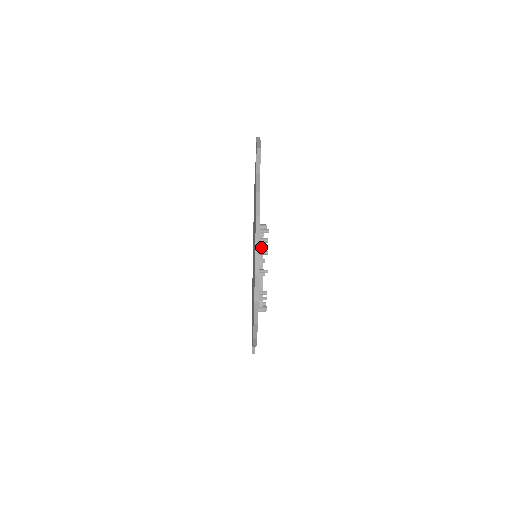
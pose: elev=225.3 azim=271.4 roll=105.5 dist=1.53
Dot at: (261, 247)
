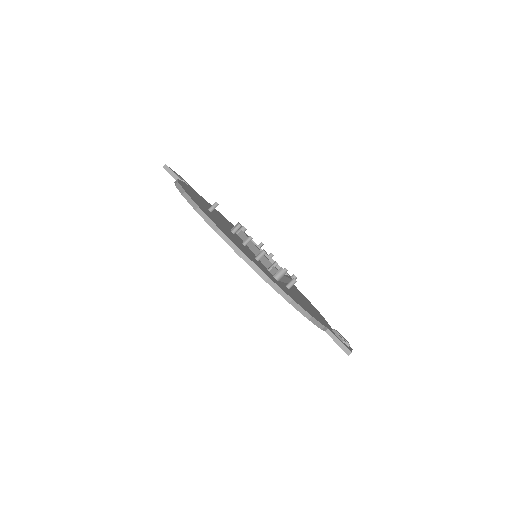
Dot at: occluded
